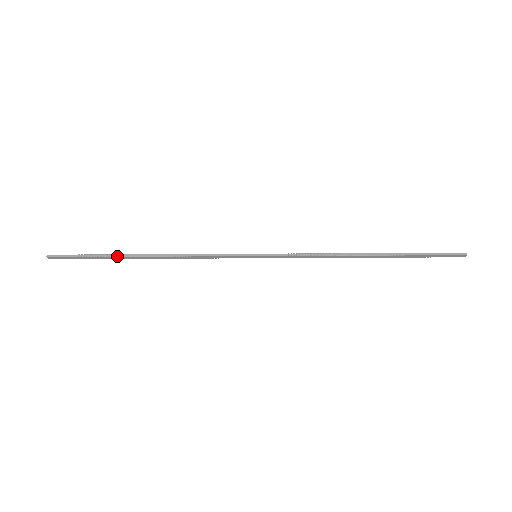
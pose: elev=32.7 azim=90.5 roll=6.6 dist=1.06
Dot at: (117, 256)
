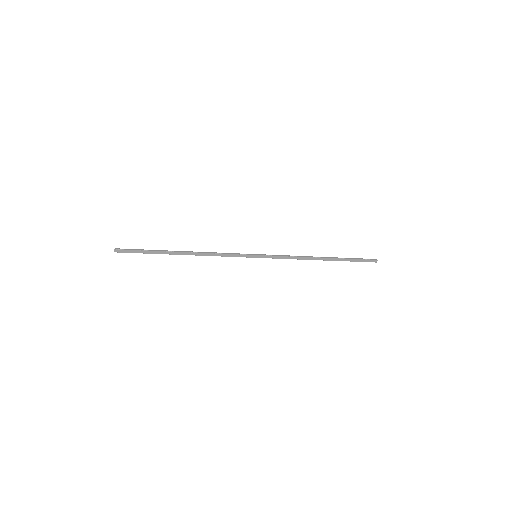
Dot at: (165, 251)
